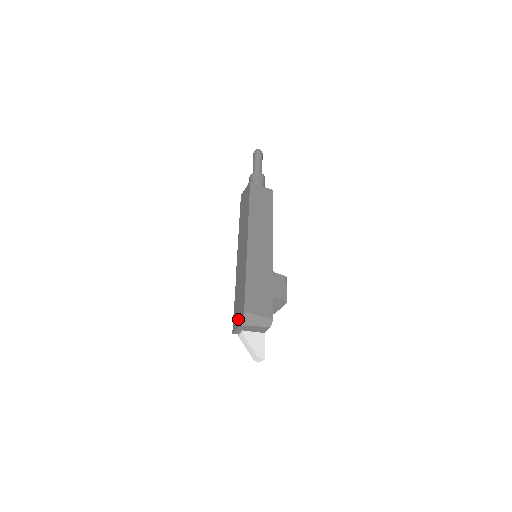
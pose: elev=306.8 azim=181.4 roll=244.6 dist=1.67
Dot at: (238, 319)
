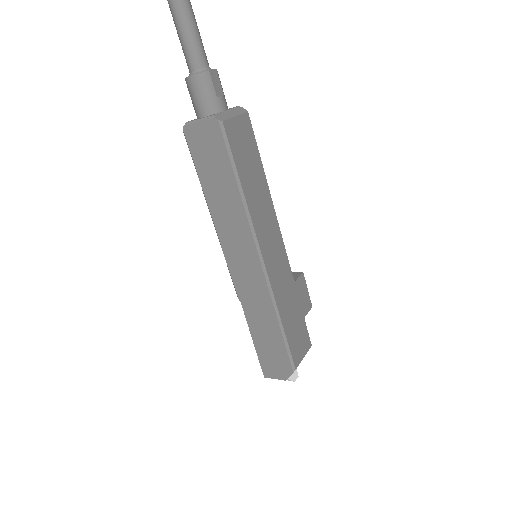
Dot at: (277, 370)
